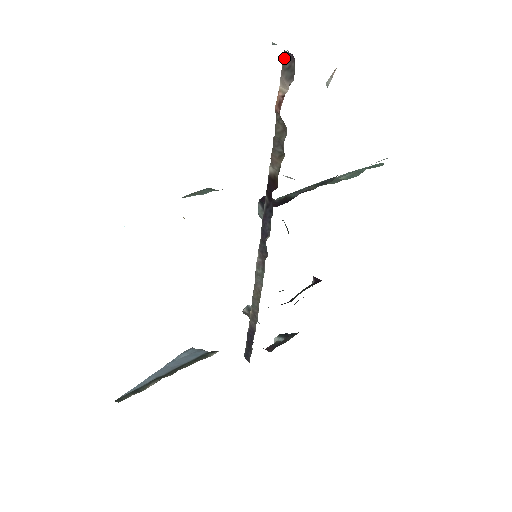
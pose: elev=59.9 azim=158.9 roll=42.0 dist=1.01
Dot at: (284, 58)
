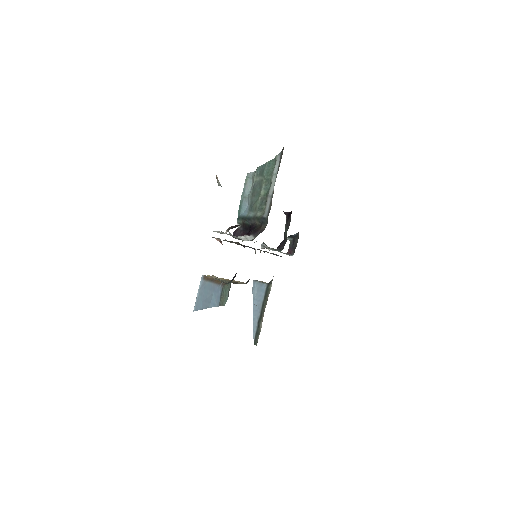
Dot at: occluded
